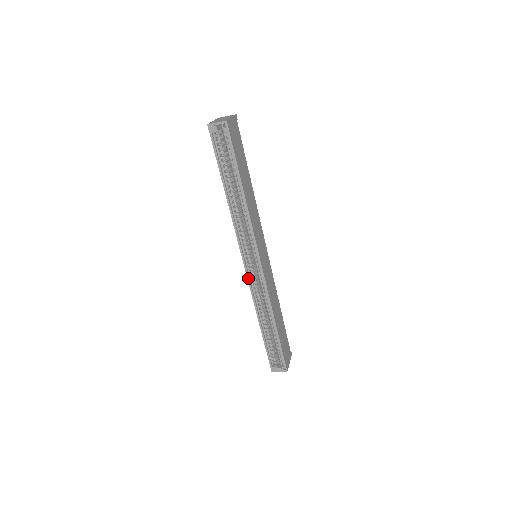
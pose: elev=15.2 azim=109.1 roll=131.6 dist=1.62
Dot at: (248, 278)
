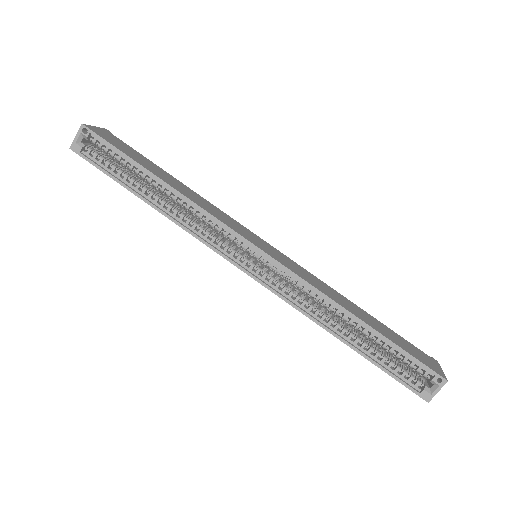
Dot at: (265, 286)
